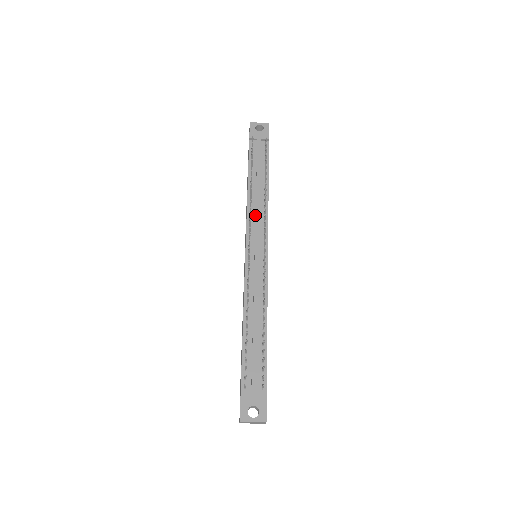
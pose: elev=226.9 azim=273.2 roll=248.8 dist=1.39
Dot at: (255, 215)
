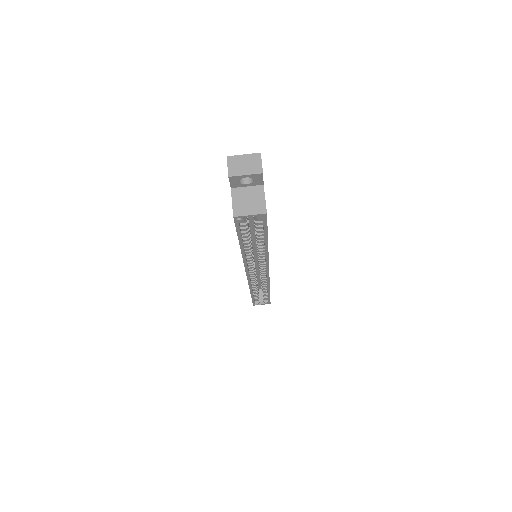
Dot at: occluded
